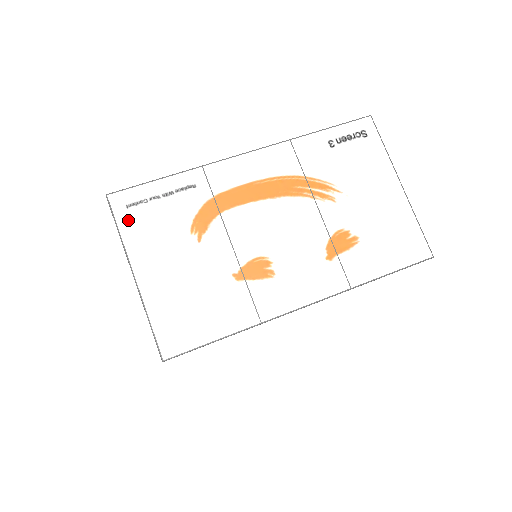
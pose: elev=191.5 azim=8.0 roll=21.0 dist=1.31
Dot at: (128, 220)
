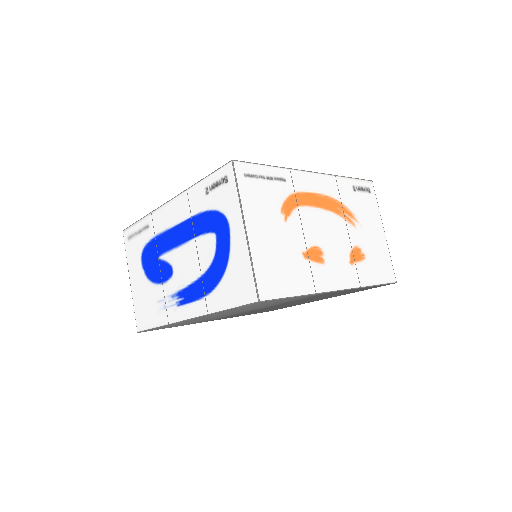
Dot at: (245, 185)
